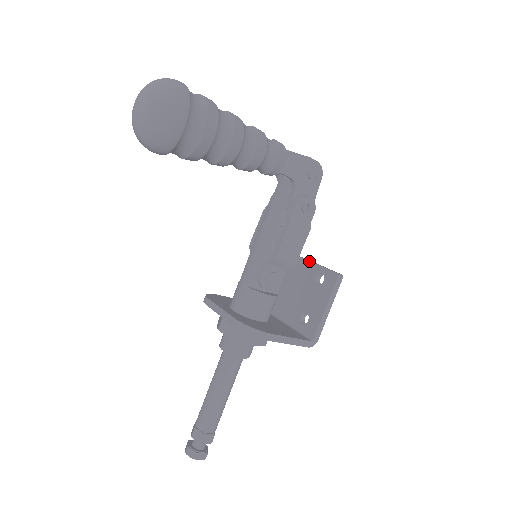
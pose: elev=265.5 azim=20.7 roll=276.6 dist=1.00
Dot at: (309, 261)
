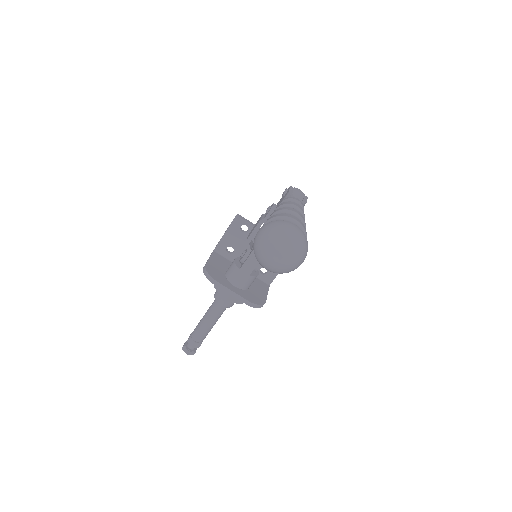
Dot at: occluded
